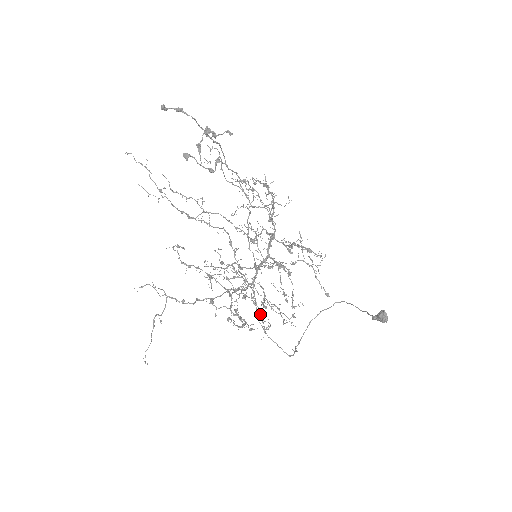
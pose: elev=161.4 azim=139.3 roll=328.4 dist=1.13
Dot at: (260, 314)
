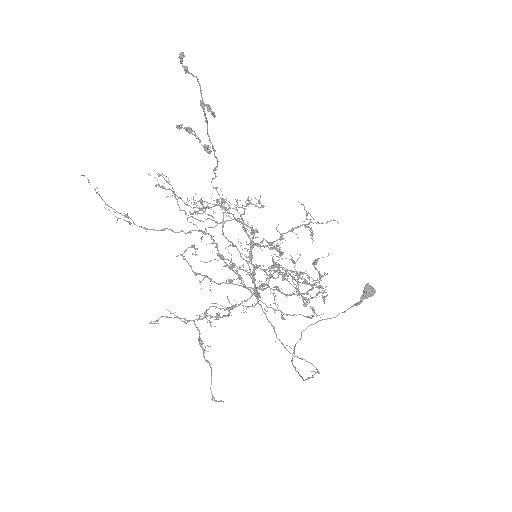
Dot at: occluded
